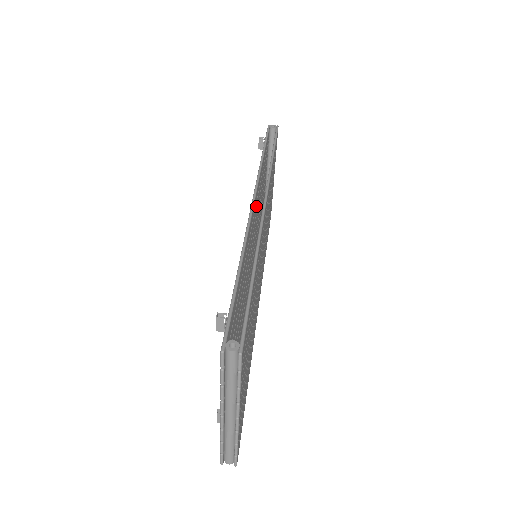
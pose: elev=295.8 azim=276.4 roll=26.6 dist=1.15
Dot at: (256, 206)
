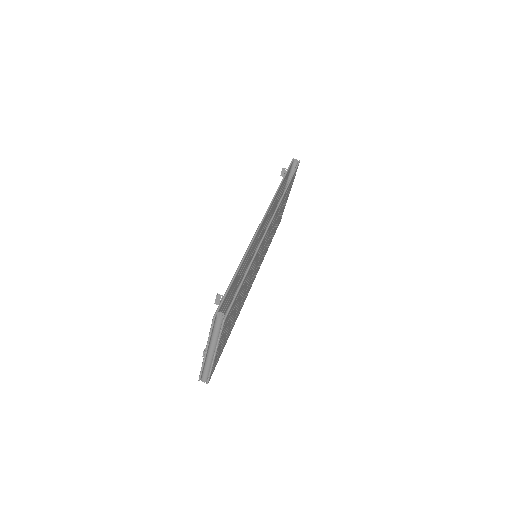
Dot at: (264, 223)
